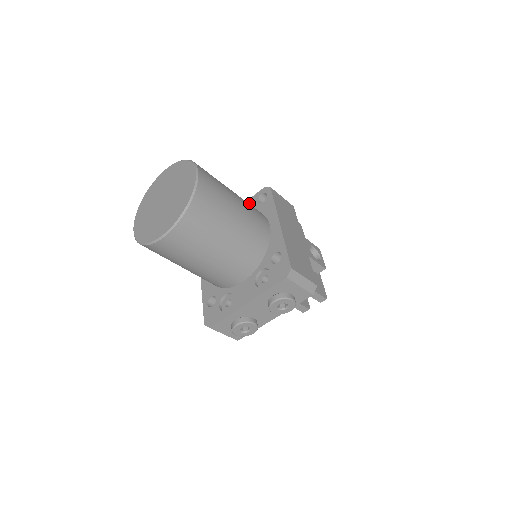
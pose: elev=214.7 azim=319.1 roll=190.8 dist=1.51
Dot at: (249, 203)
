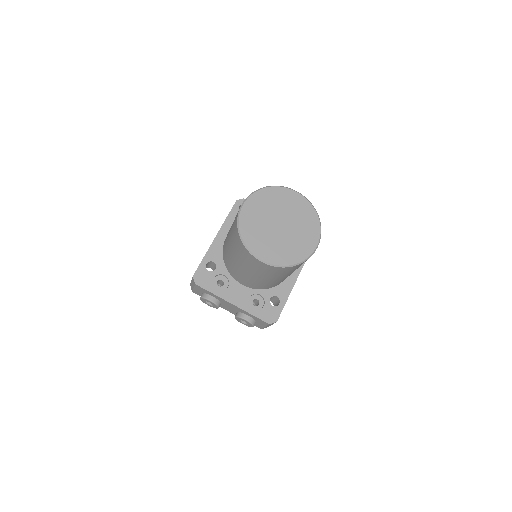
Dot at: occluded
